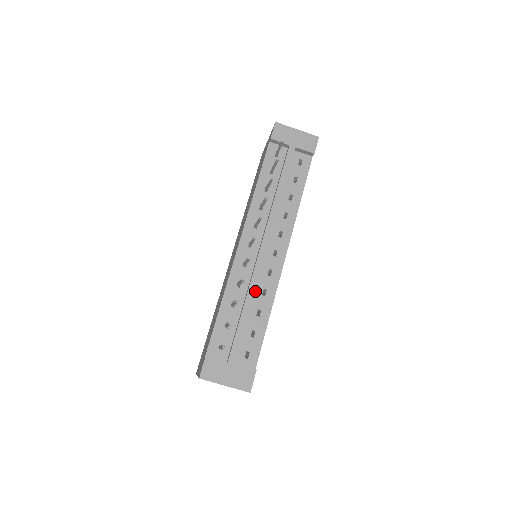
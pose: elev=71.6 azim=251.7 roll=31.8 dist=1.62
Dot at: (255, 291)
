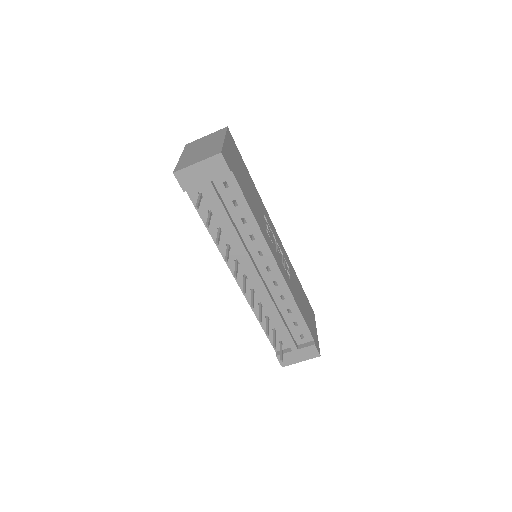
Dot at: (275, 301)
